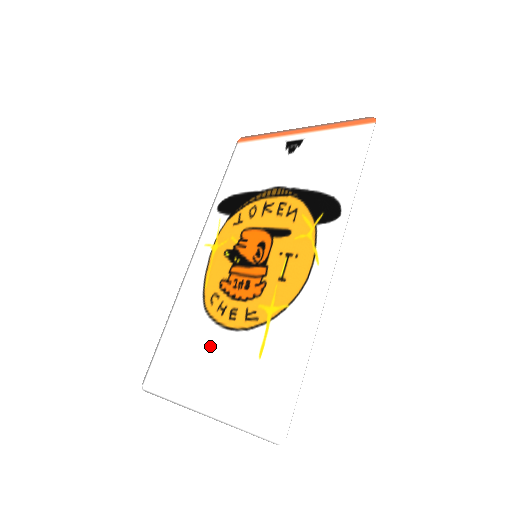
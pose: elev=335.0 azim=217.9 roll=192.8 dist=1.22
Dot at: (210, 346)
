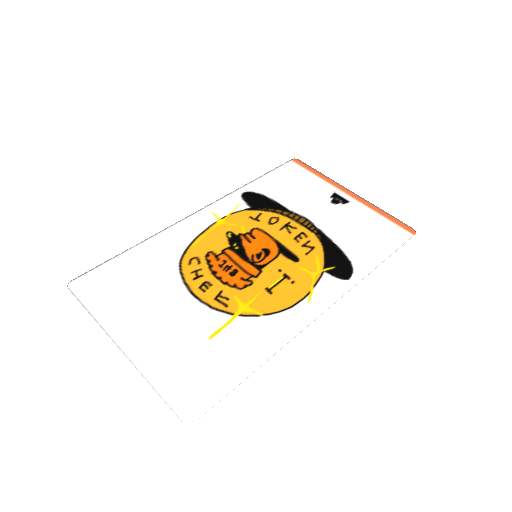
Dot at: (166, 296)
